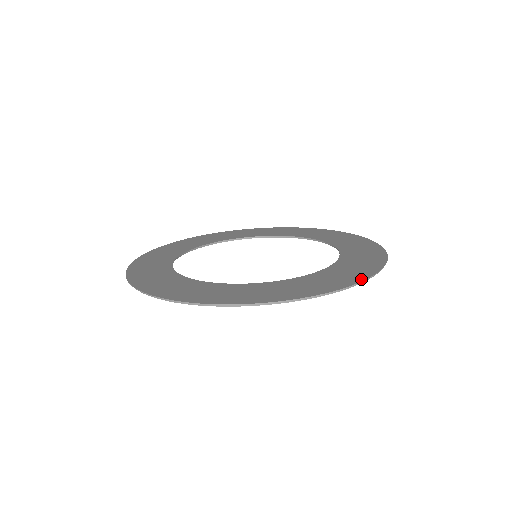
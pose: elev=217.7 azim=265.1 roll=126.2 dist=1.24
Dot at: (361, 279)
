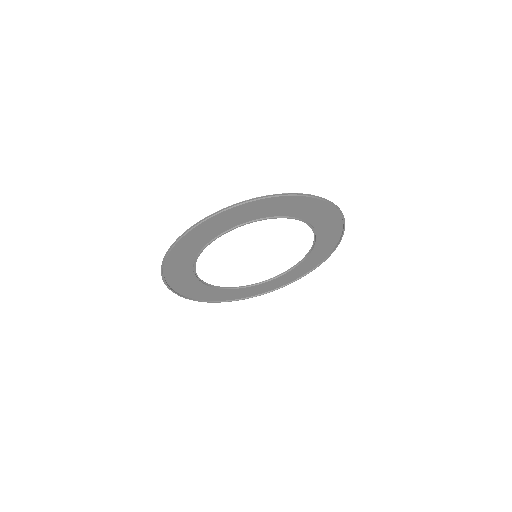
Dot at: (260, 198)
